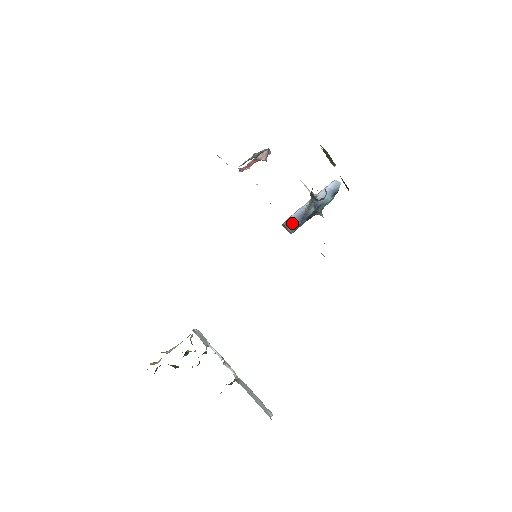
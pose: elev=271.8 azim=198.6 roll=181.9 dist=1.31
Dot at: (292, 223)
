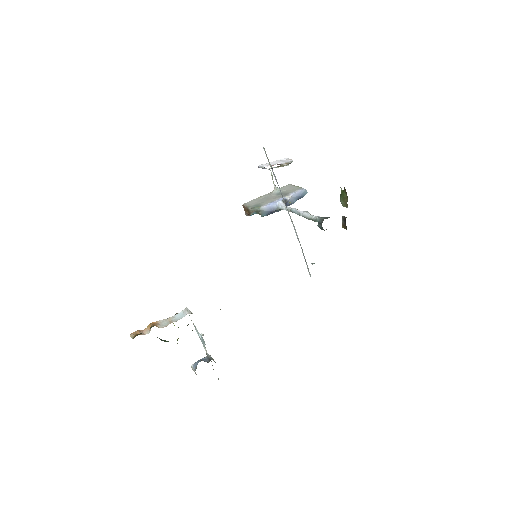
Dot at: (260, 213)
